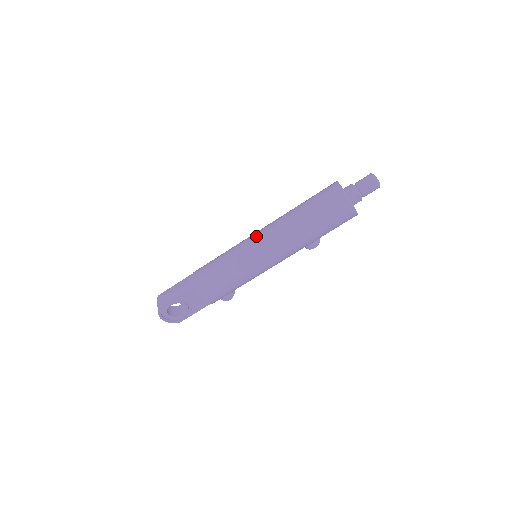
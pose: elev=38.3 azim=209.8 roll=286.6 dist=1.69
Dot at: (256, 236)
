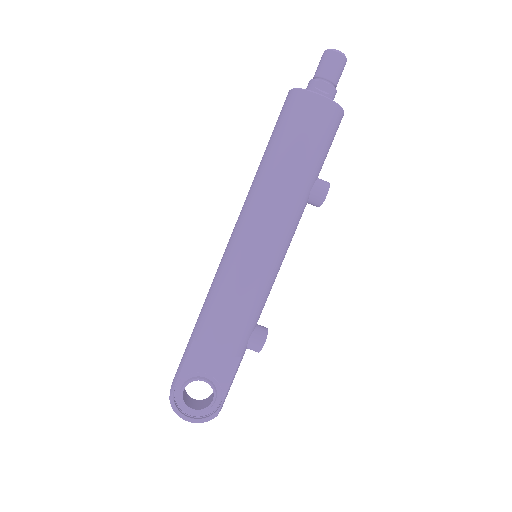
Dot at: occluded
